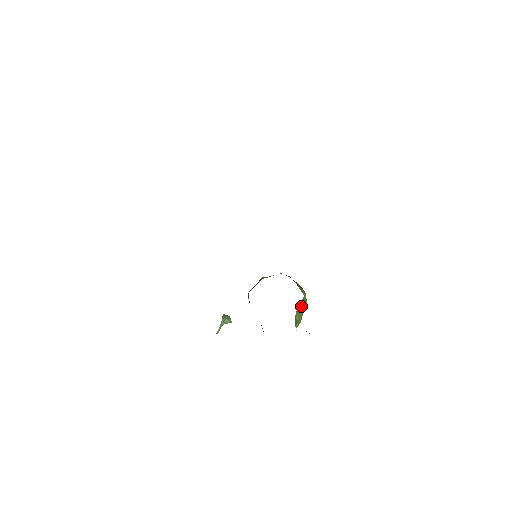
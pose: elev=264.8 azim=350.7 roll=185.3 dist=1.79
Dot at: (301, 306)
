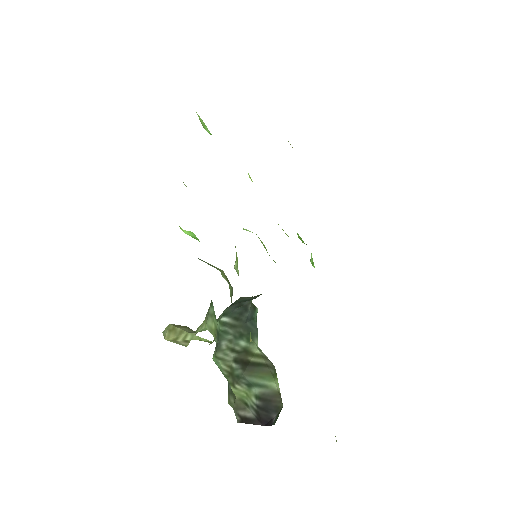
Dot at: occluded
